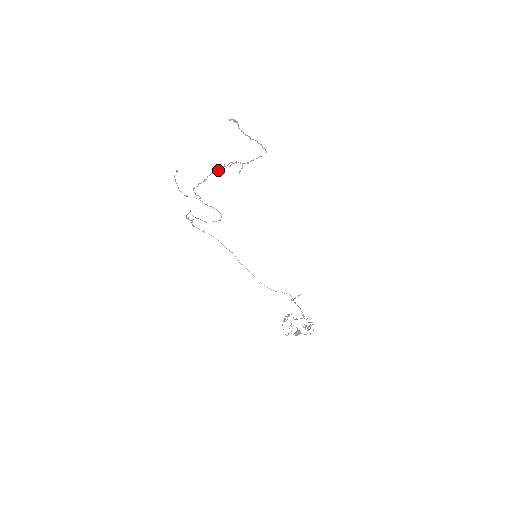
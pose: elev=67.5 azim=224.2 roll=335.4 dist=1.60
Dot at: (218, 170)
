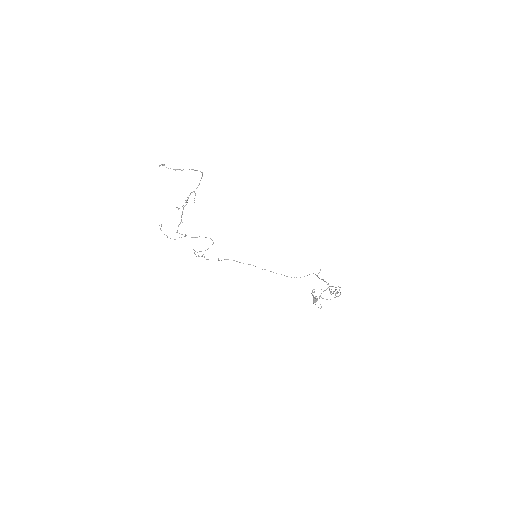
Dot at: occluded
